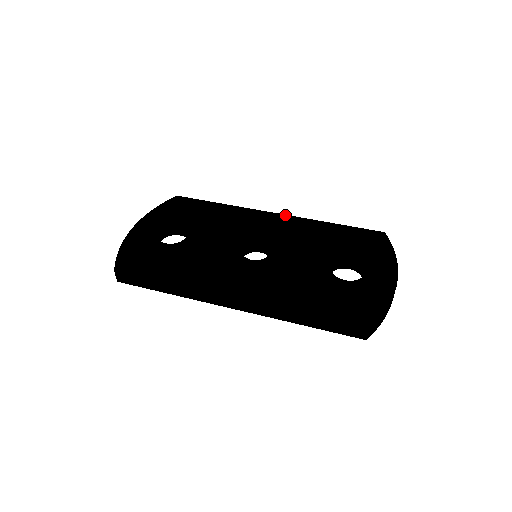
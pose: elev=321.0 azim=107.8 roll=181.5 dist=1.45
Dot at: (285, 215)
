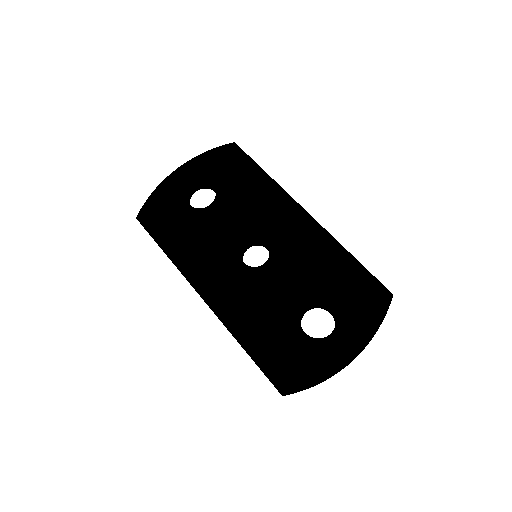
Dot at: (313, 219)
